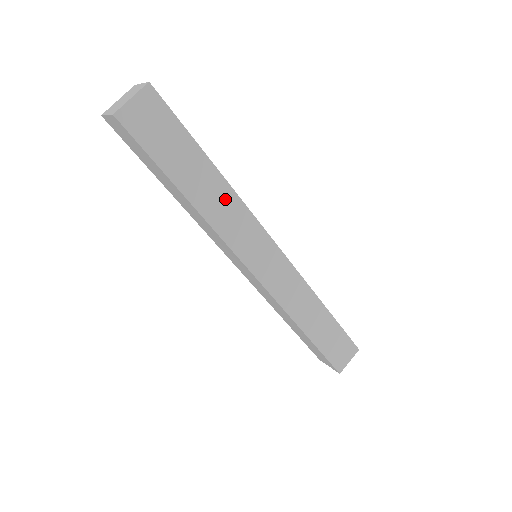
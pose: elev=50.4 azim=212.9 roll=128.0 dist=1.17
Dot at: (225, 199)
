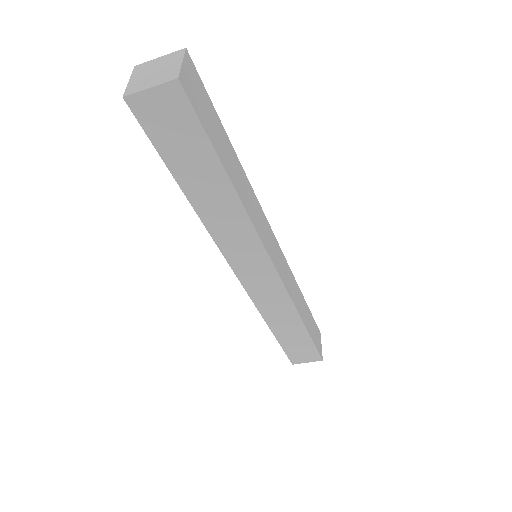
Dot at: (231, 212)
